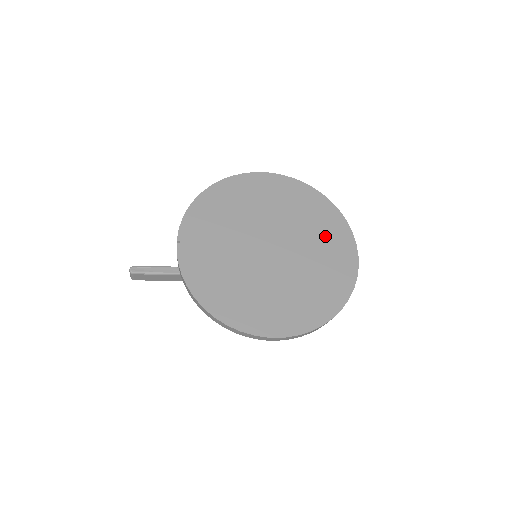
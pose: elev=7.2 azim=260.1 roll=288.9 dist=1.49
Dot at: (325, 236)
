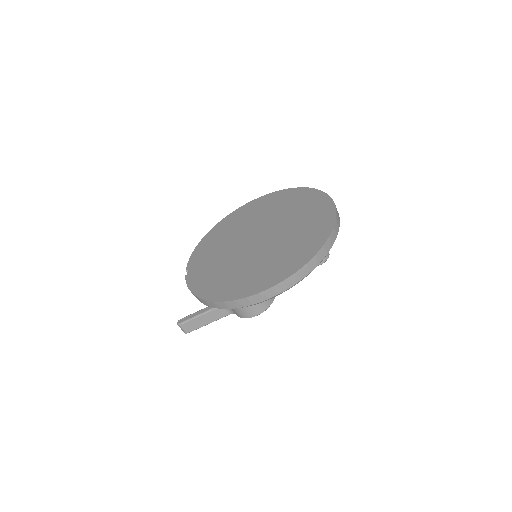
Dot at: (303, 209)
